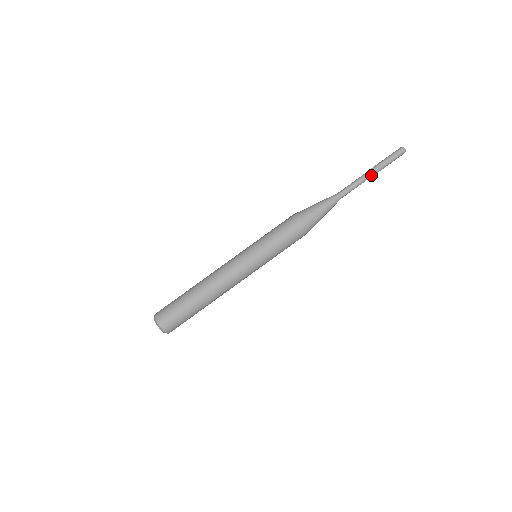
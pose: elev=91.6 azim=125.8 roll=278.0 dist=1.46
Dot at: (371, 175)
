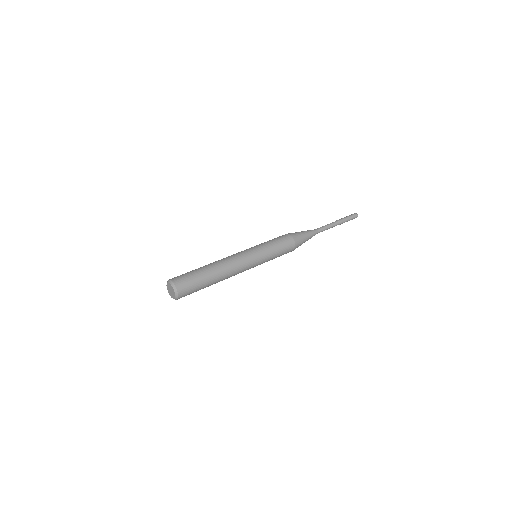
Dot at: (337, 224)
